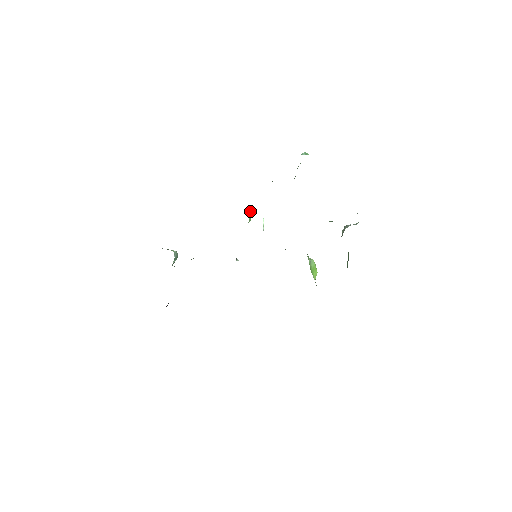
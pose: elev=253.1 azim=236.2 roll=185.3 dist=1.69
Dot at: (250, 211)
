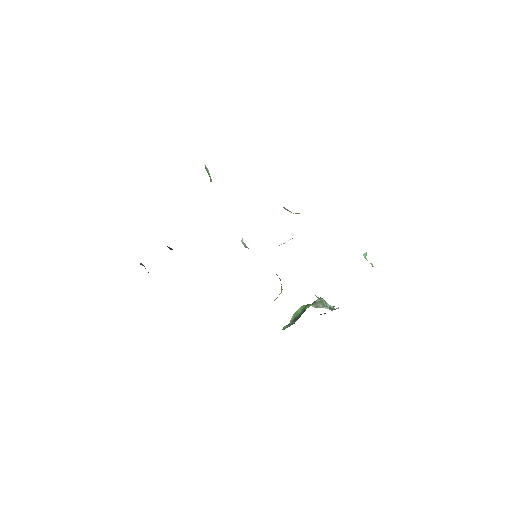
Dot at: occluded
